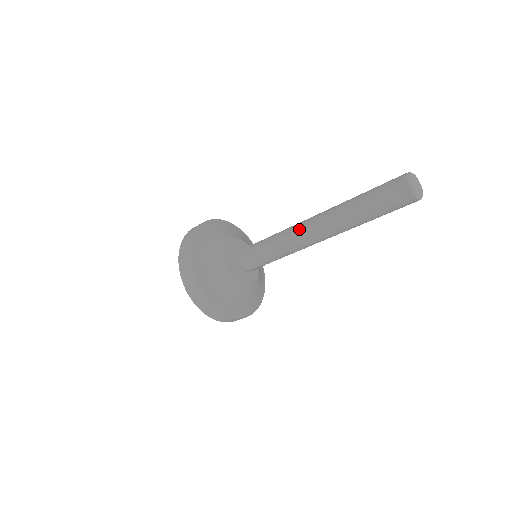
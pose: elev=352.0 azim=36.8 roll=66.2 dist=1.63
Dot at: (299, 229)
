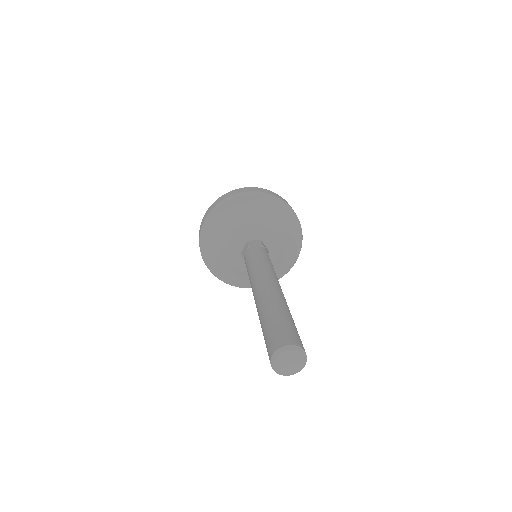
Dot at: (252, 282)
